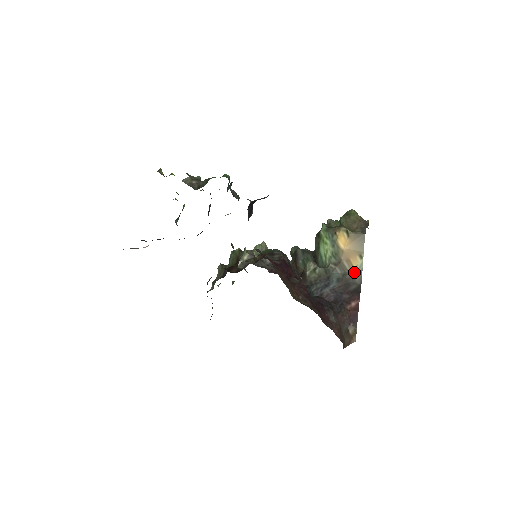
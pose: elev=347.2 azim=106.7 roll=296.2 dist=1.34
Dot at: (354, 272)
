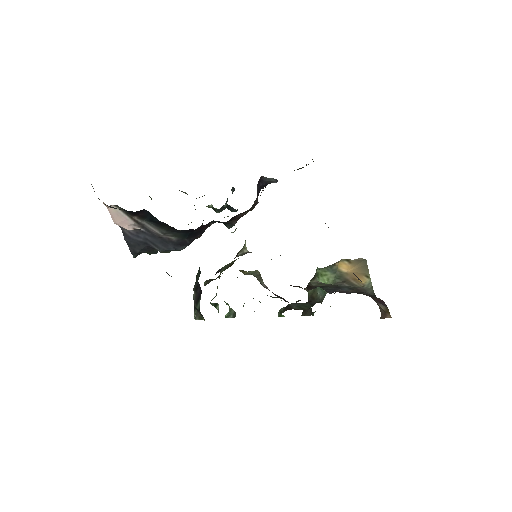
Dot at: (364, 287)
